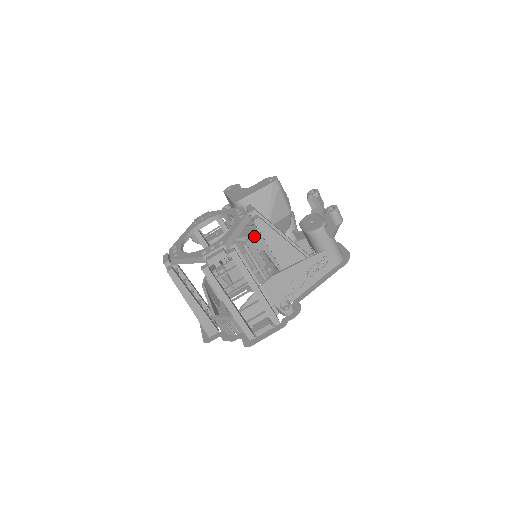
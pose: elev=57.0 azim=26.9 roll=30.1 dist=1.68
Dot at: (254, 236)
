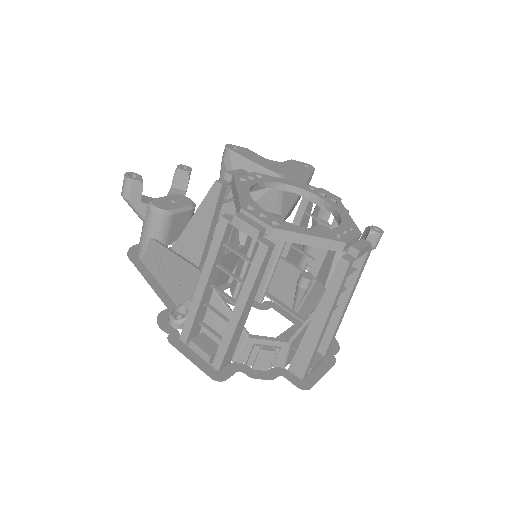
Dot at: occluded
